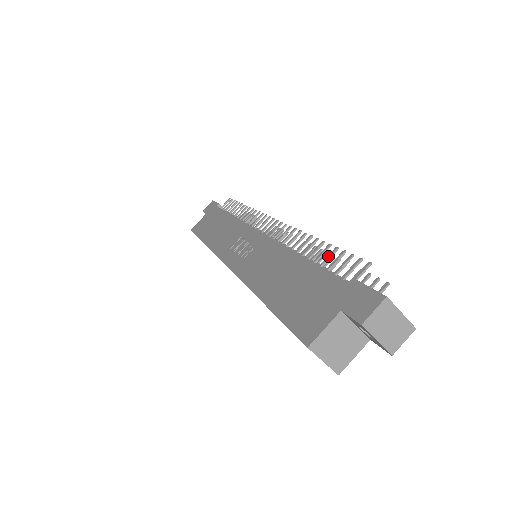
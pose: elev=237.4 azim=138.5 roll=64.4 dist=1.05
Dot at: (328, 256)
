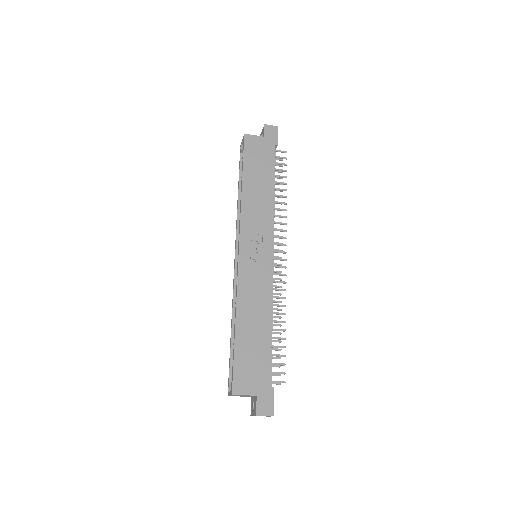
Dot at: (279, 347)
